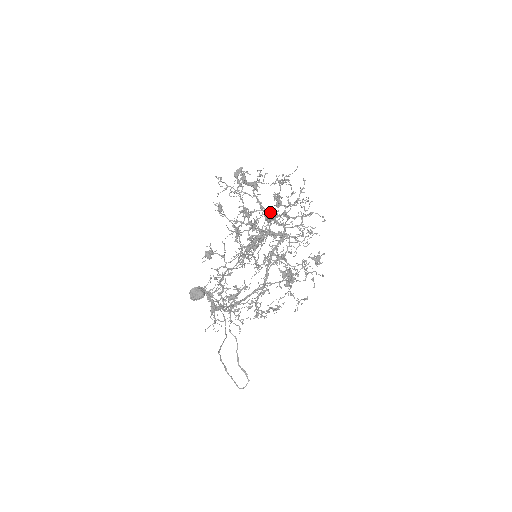
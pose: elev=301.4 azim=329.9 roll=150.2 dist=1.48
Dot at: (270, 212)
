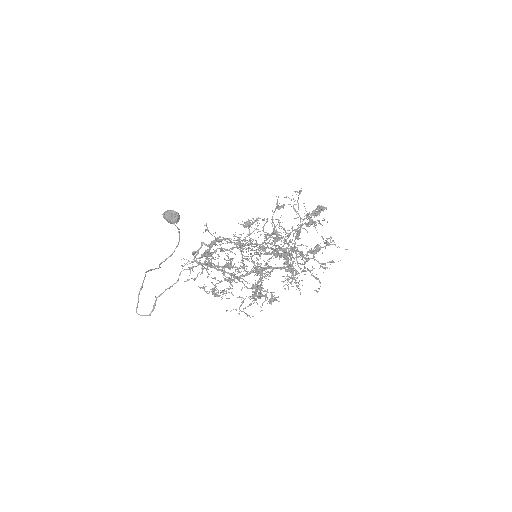
Dot at: occluded
